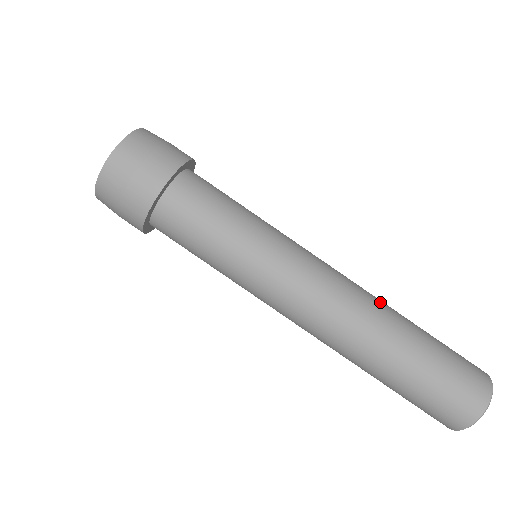
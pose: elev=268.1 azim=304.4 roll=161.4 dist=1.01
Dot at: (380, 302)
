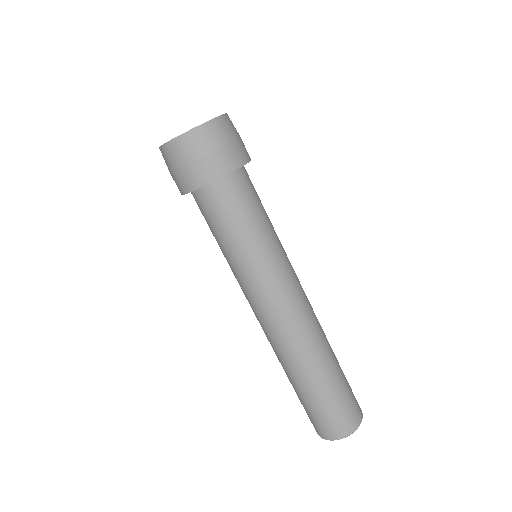
Dot at: (313, 347)
